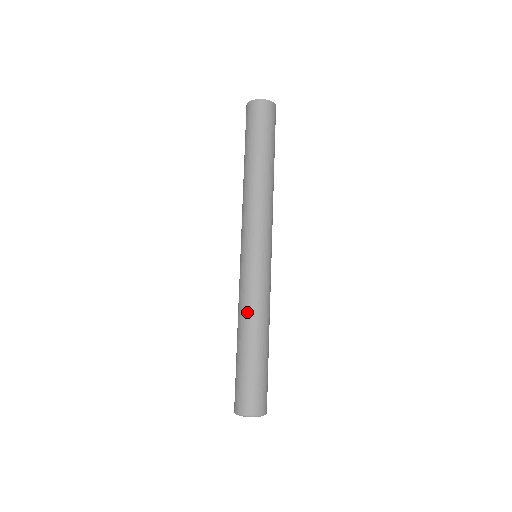
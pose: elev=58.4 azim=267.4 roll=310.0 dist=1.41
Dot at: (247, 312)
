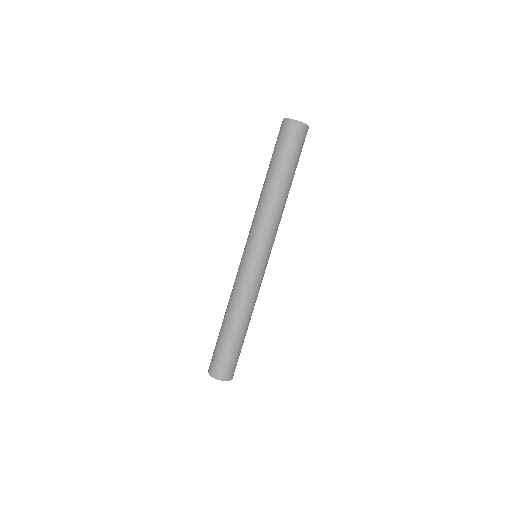
Dot at: (245, 305)
